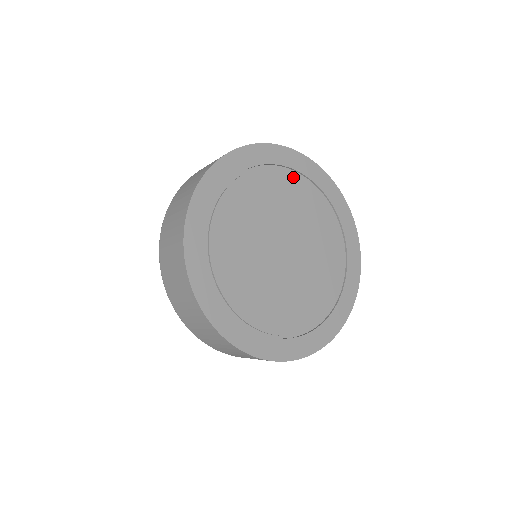
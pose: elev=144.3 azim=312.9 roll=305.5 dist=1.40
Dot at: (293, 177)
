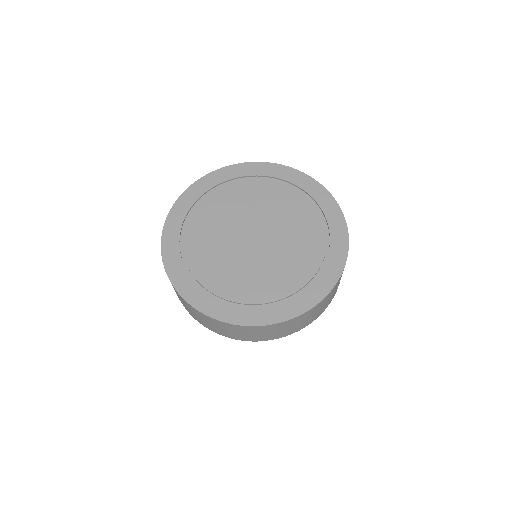
Dot at: (238, 183)
